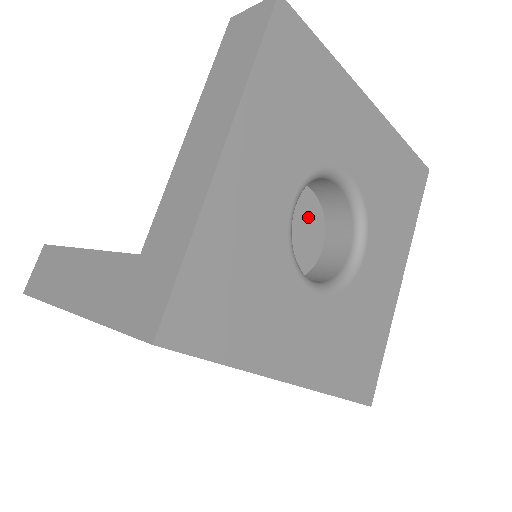
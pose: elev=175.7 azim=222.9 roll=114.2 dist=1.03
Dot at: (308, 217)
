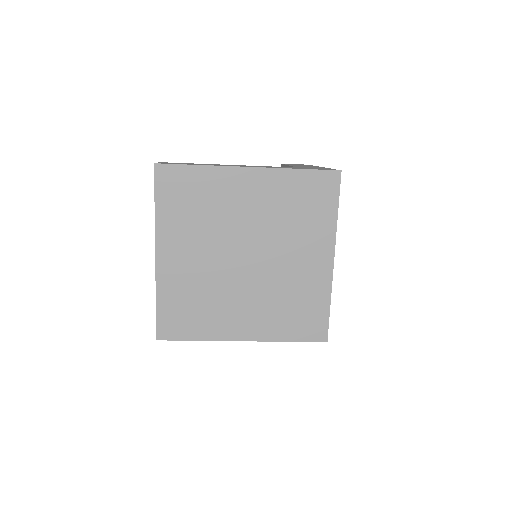
Dot at: occluded
